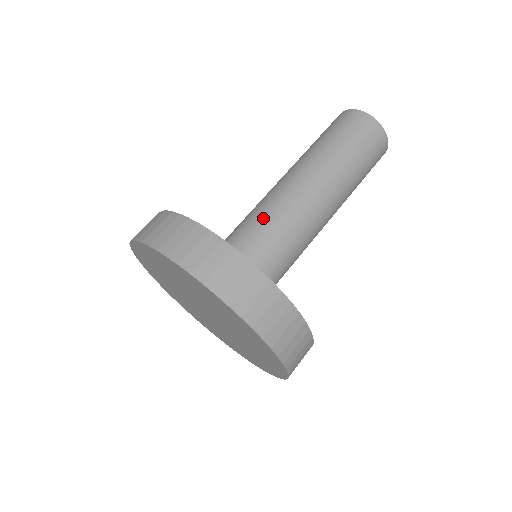
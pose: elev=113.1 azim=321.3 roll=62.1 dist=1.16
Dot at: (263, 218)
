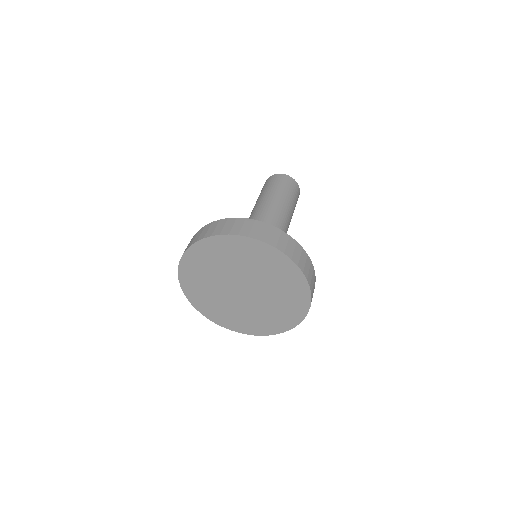
Dot at: occluded
